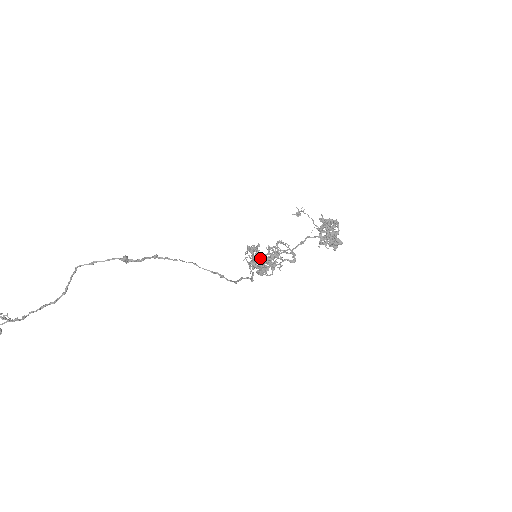
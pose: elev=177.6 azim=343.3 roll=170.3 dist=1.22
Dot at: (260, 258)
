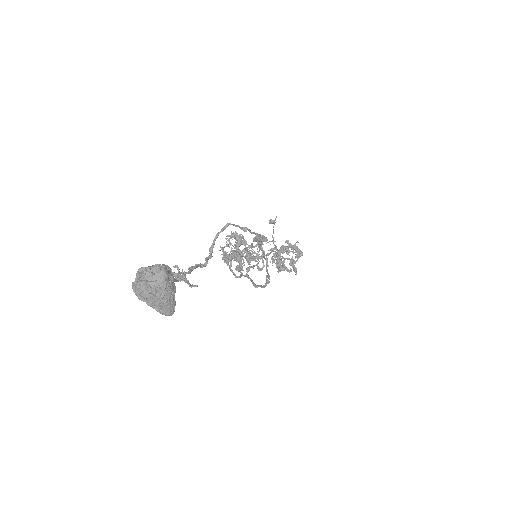
Dot at: (248, 255)
